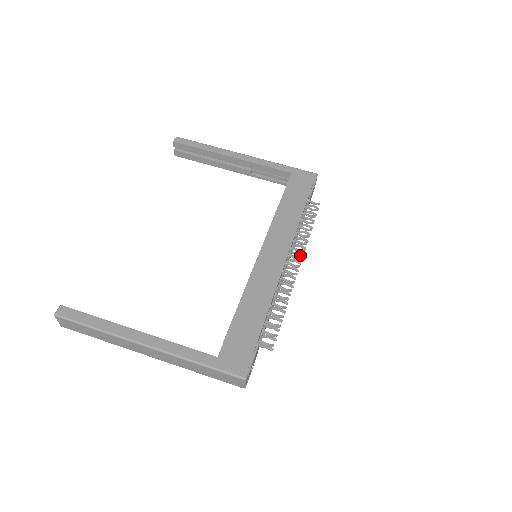
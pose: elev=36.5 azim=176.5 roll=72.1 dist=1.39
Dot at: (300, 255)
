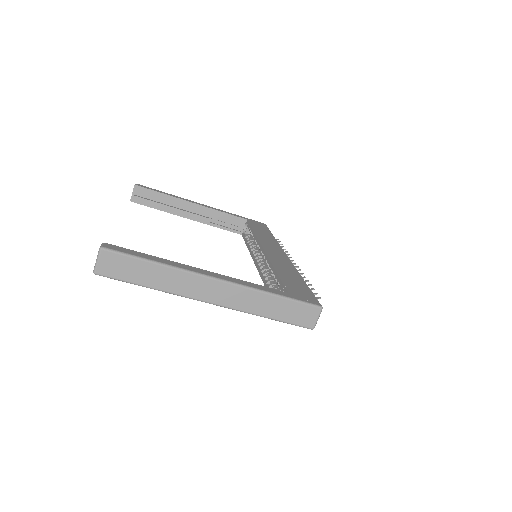
Dot at: occluded
